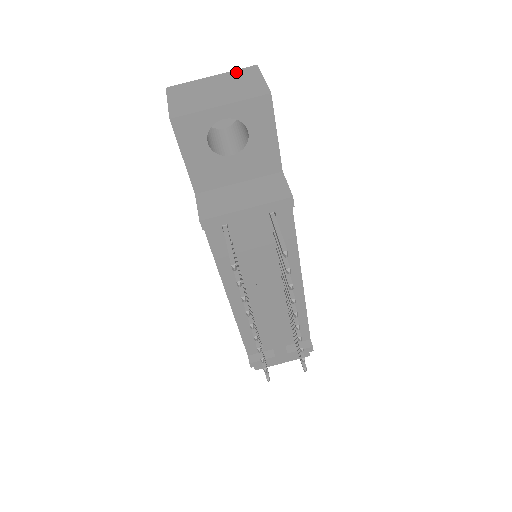
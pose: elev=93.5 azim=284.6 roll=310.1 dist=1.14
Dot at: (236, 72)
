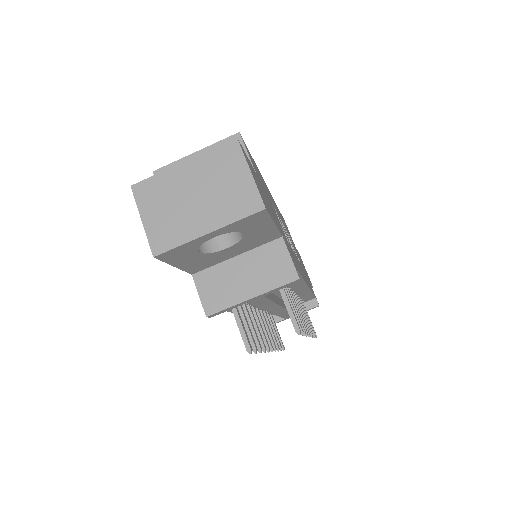
Dot at: (213, 155)
